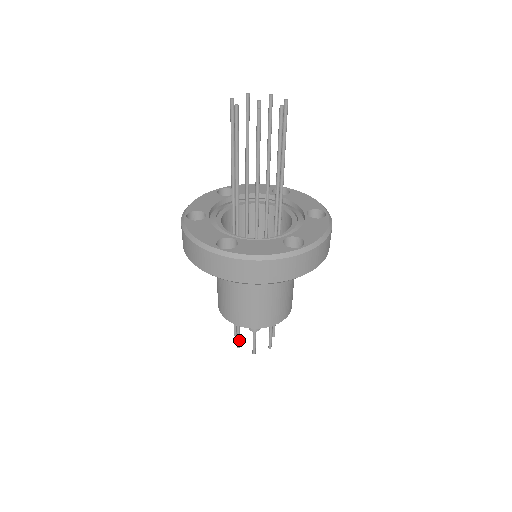
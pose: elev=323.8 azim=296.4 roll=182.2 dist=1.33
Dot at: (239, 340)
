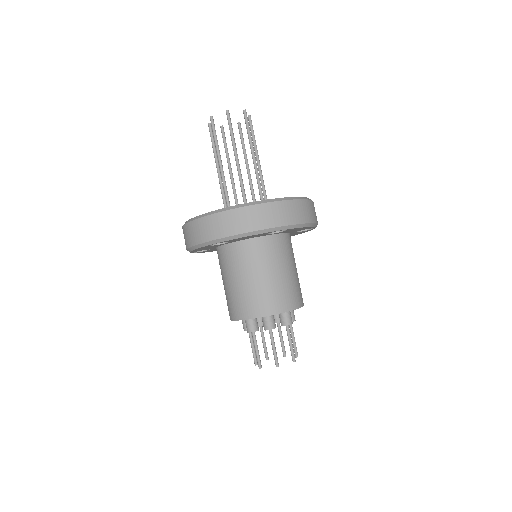
Dot at: (276, 355)
